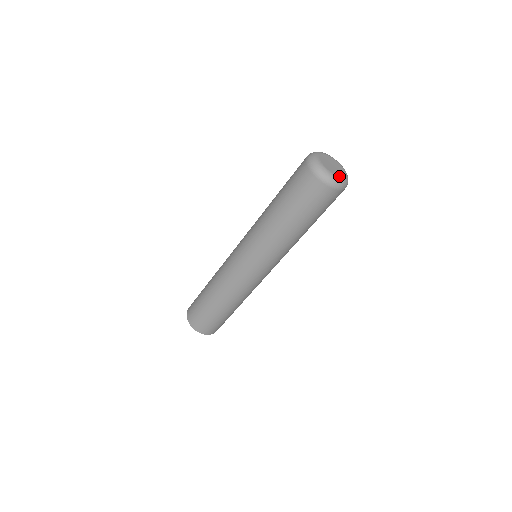
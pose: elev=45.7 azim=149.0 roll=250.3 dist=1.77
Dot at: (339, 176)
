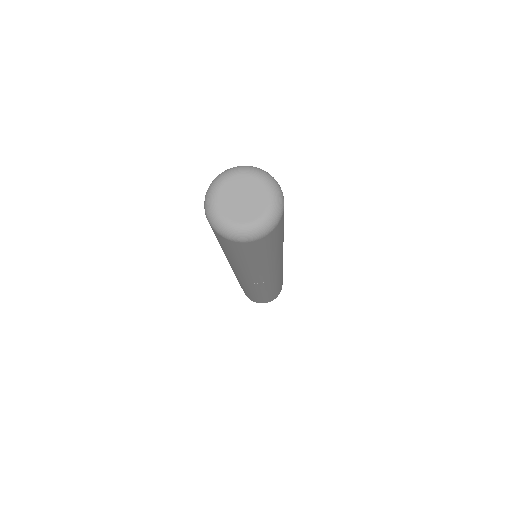
Dot at: (234, 221)
